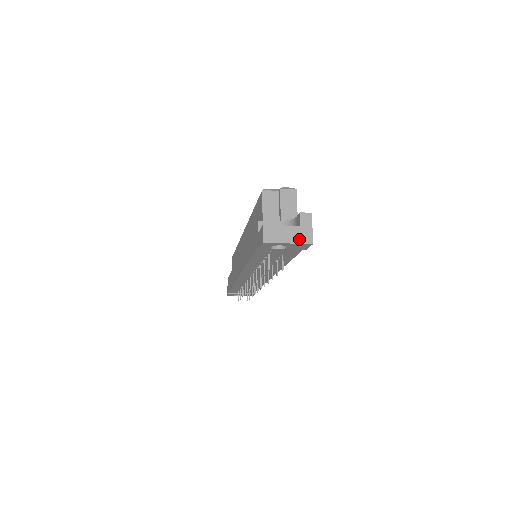
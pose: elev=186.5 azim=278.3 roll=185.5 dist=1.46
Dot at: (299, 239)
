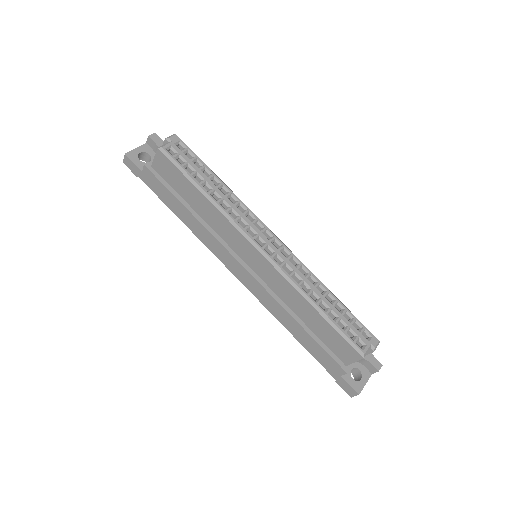
Dot at: occluded
